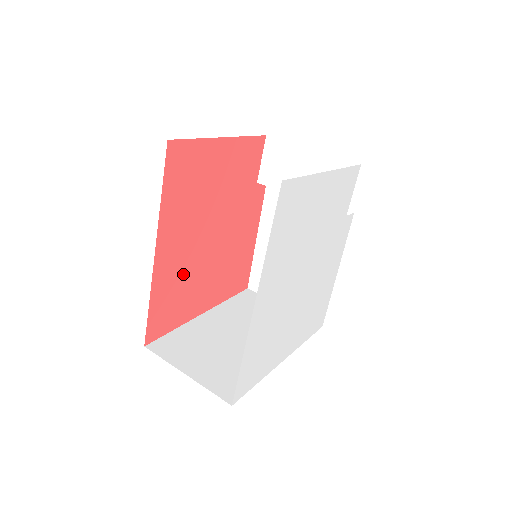
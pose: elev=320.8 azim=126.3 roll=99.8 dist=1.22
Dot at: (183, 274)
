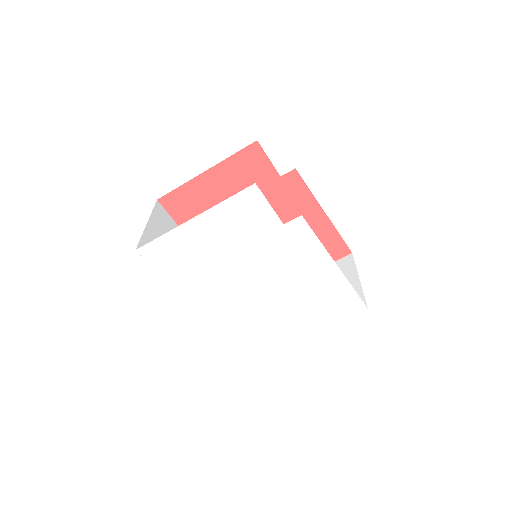
Dot at: occluded
